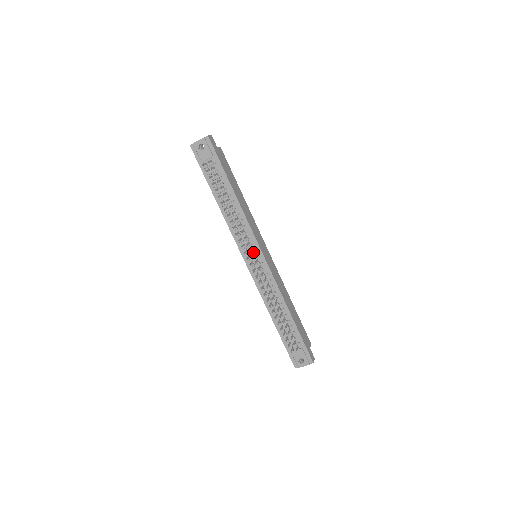
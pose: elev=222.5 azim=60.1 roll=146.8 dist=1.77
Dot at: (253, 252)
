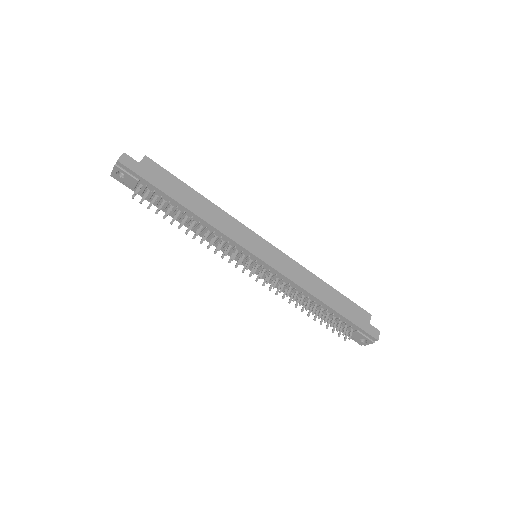
Dot at: (247, 258)
